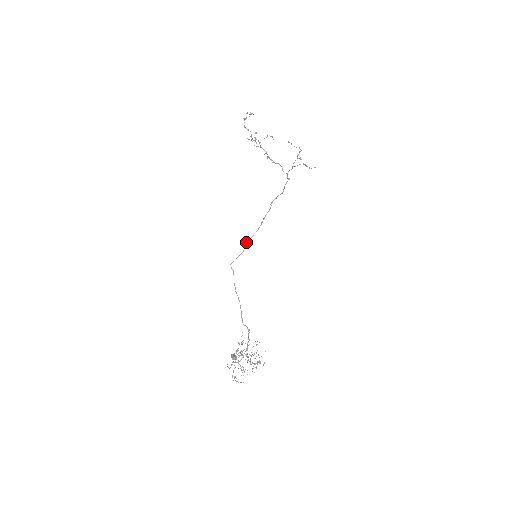
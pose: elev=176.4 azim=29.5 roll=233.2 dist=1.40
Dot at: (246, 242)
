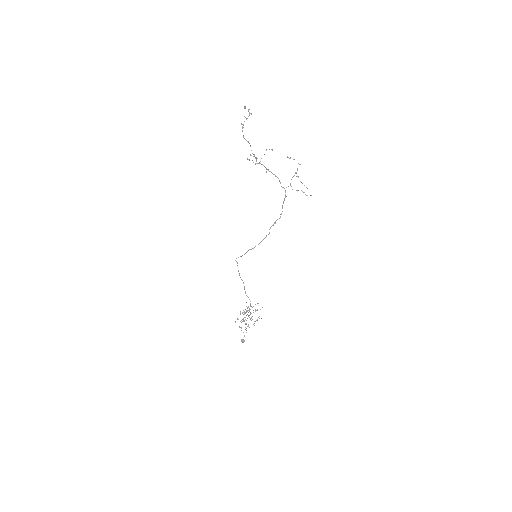
Dot at: (248, 250)
